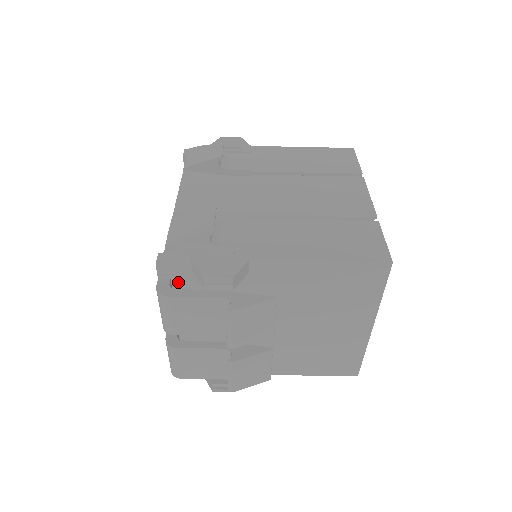
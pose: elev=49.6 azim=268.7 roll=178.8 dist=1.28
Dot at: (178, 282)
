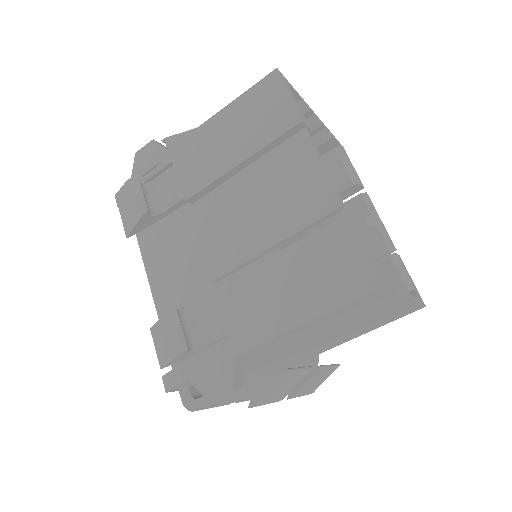
Dot at: occluded
